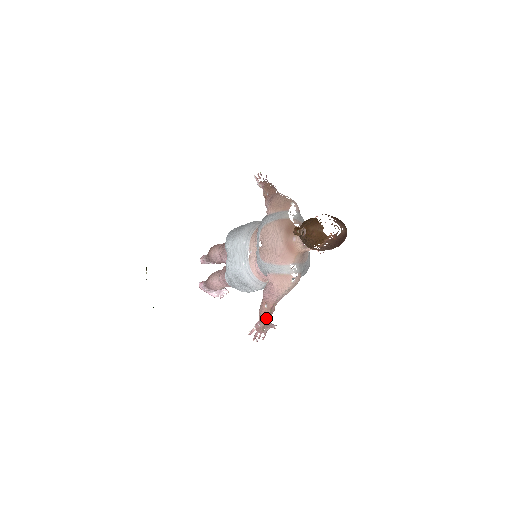
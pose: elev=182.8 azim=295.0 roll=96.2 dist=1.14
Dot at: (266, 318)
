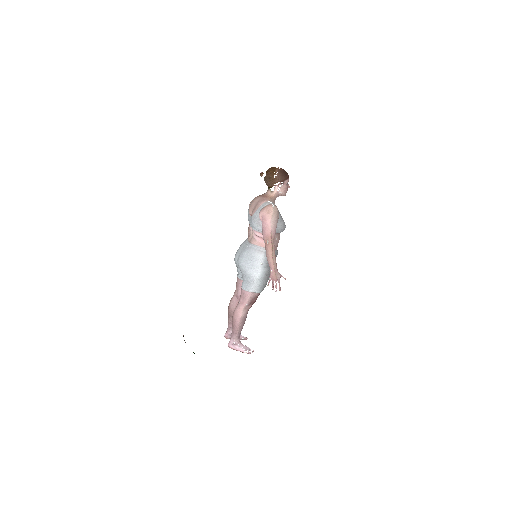
Dot at: (272, 255)
